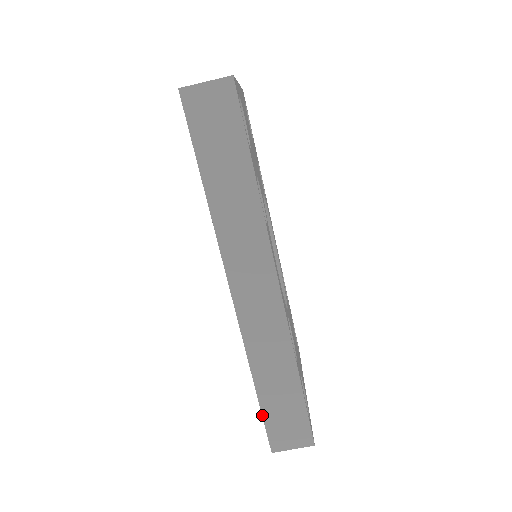
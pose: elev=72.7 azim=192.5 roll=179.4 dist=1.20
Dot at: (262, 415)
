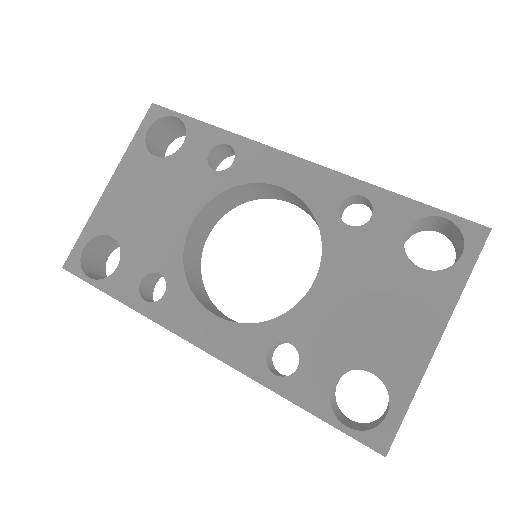
Dot at: (435, 208)
